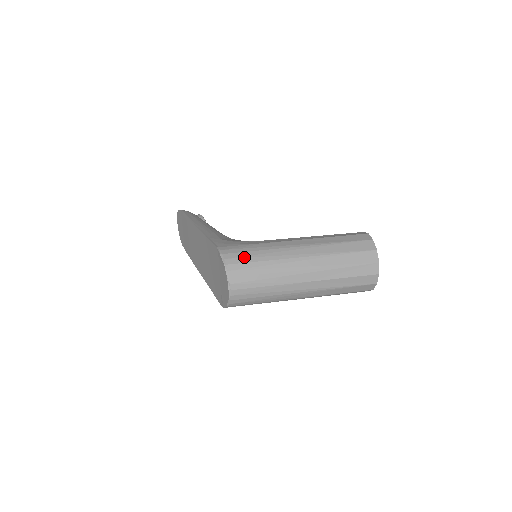
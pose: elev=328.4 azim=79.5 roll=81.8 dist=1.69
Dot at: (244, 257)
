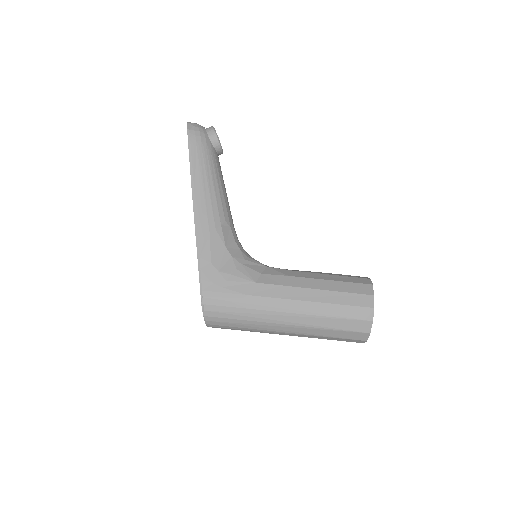
Dot at: (225, 313)
